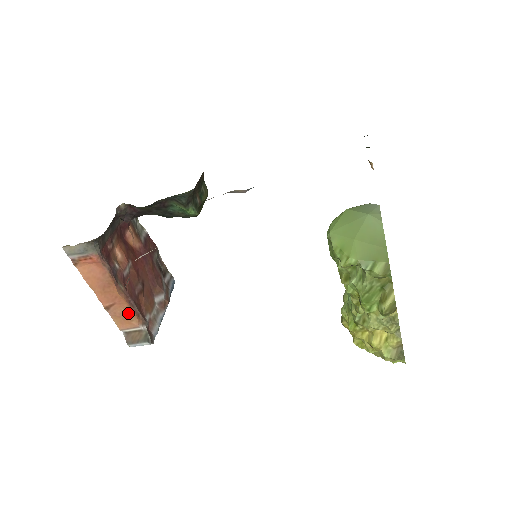
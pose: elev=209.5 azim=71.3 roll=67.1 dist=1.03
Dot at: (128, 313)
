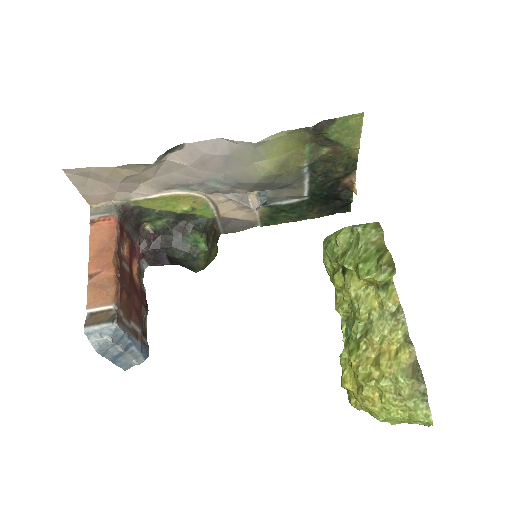
Dot at: (109, 285)
